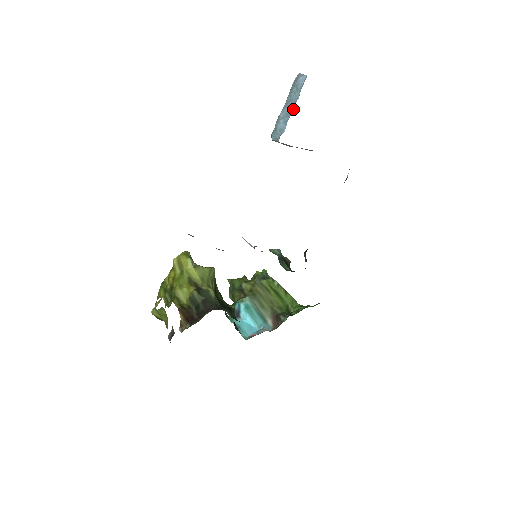
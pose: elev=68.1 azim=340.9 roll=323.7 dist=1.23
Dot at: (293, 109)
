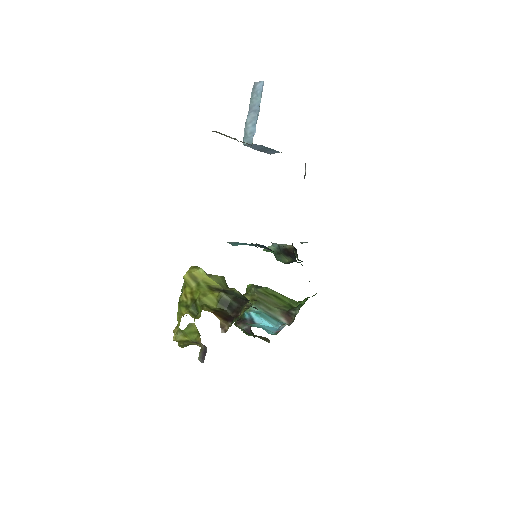
Dot at: (258, 111)
